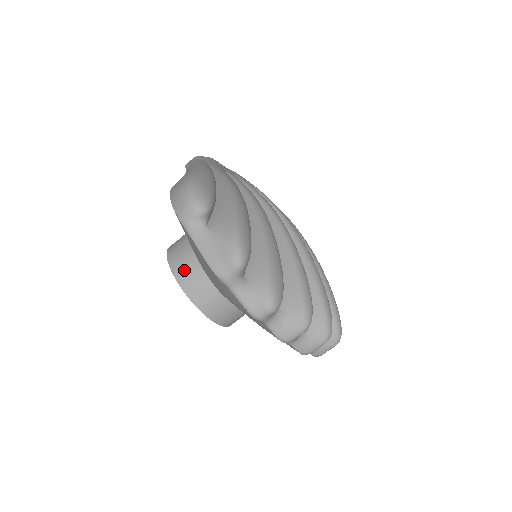
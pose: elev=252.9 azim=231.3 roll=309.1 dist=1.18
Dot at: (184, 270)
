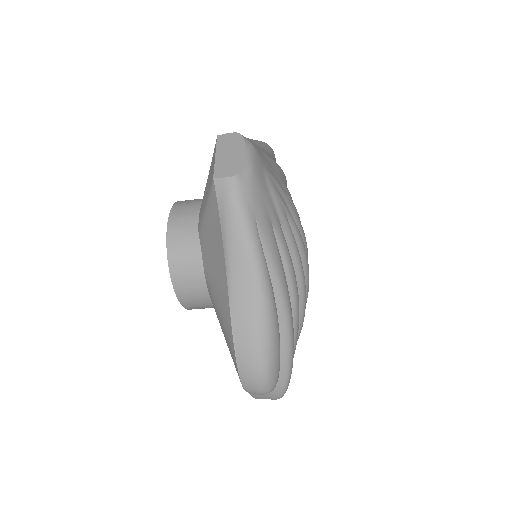
Dot at: (193, 303)
